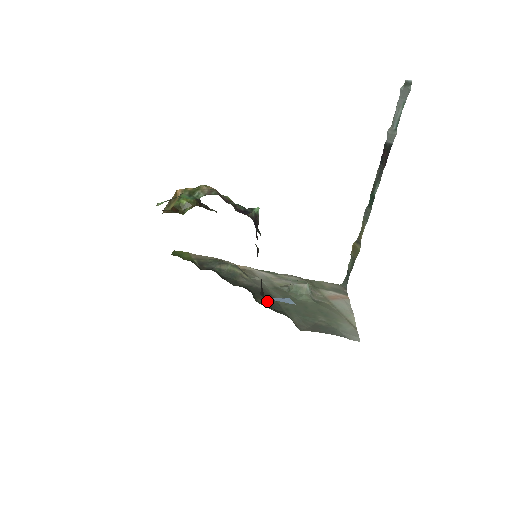
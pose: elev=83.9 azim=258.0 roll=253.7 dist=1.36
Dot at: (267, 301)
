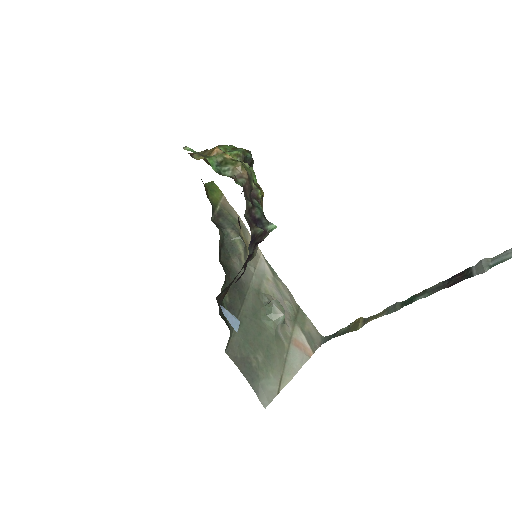
Dot at: (232, 300)
